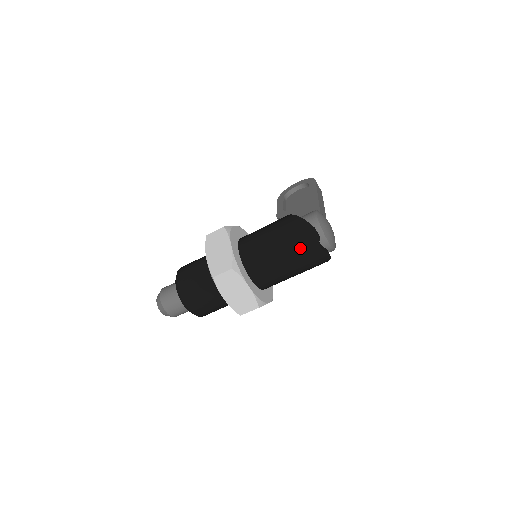
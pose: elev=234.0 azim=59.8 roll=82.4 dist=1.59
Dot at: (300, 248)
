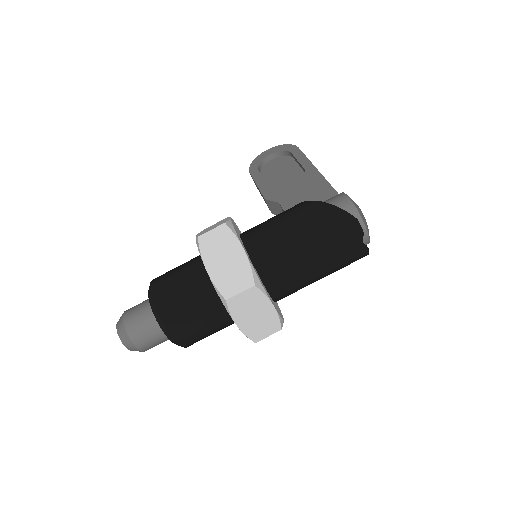
Dot at: (338, 247)
